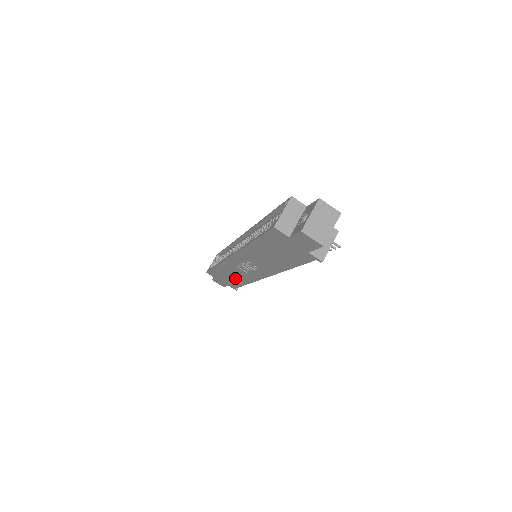
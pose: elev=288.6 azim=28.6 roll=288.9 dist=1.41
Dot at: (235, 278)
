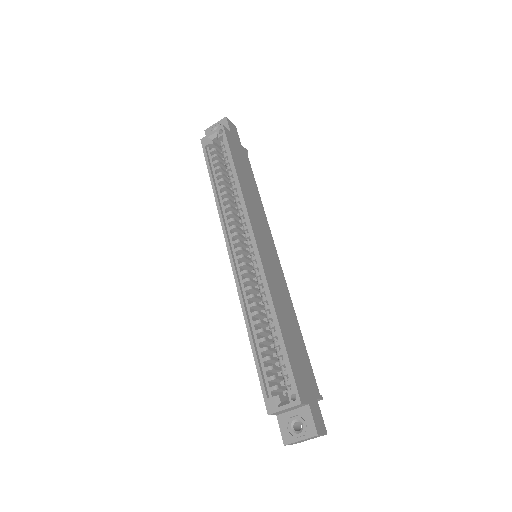
Dot at: occluded
